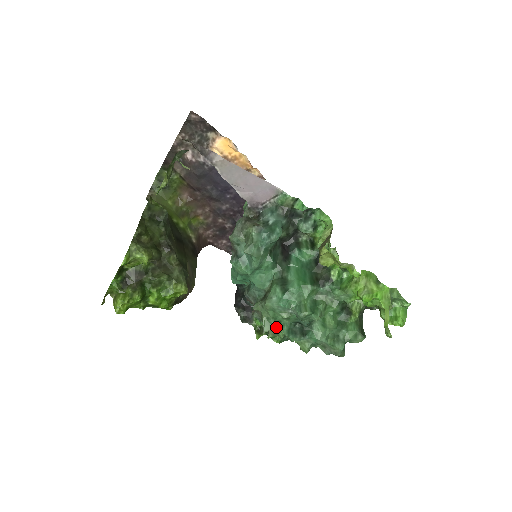
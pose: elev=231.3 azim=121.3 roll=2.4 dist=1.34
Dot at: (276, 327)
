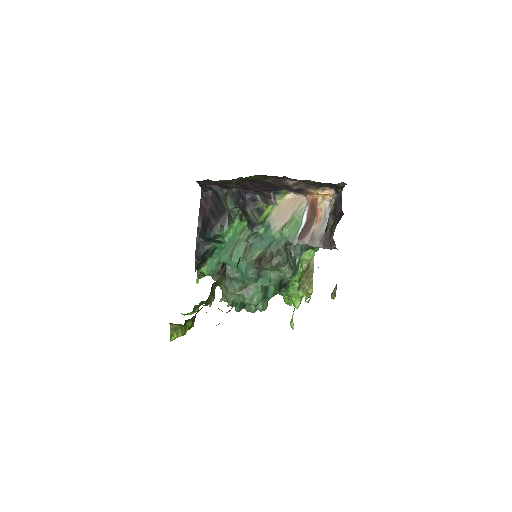
Dot at: (235, 304)
